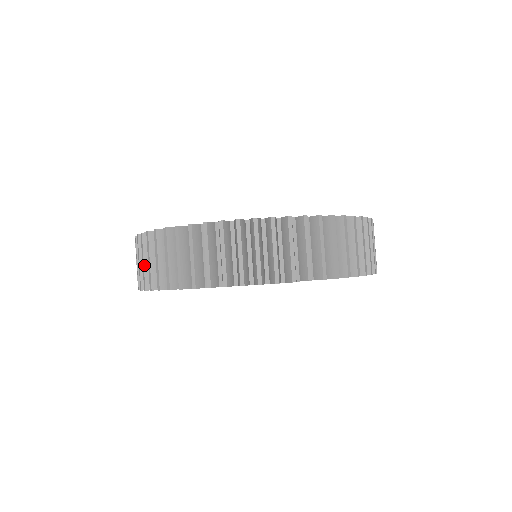
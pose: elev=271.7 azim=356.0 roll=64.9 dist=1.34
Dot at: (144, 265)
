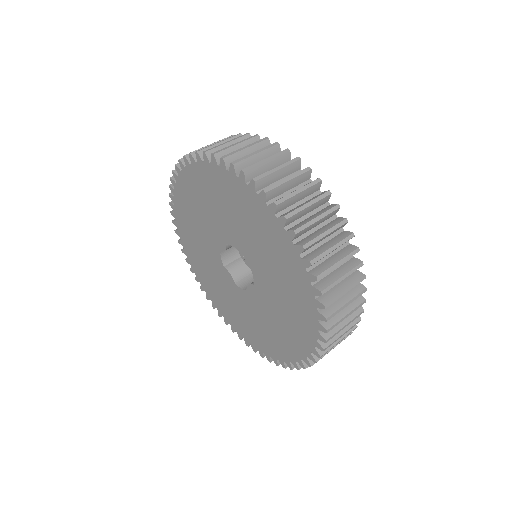
Dot at: occluded
